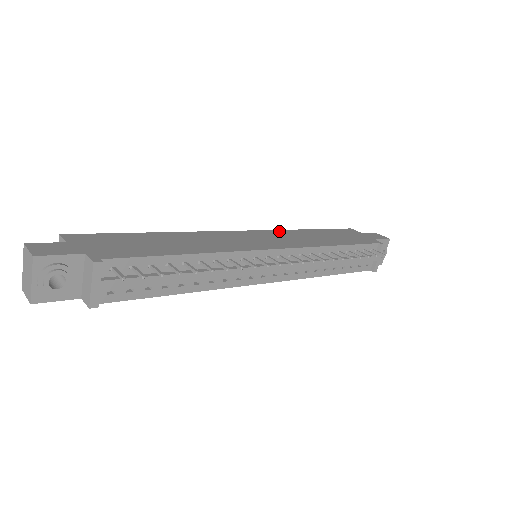
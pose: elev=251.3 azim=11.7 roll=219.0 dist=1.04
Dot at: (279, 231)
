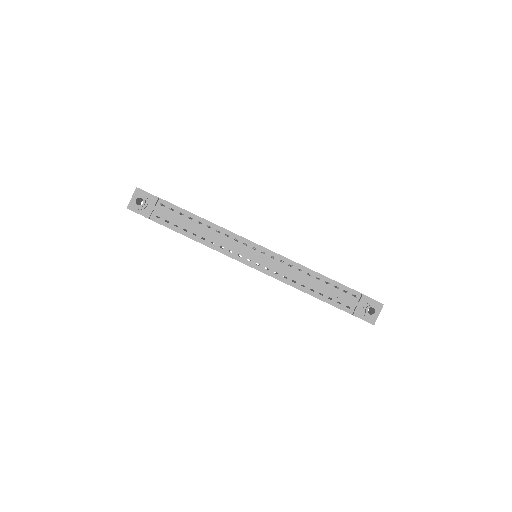
Dot at: occluded
